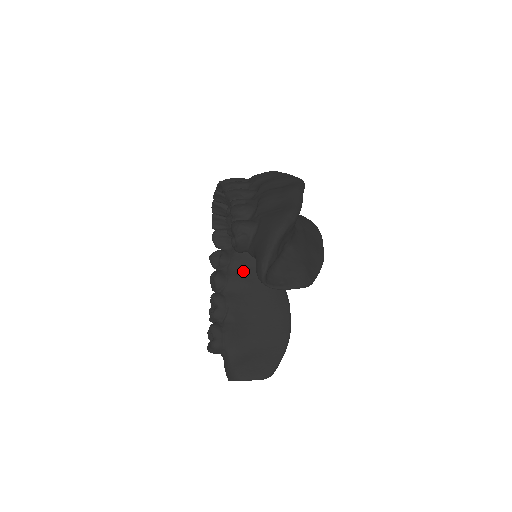
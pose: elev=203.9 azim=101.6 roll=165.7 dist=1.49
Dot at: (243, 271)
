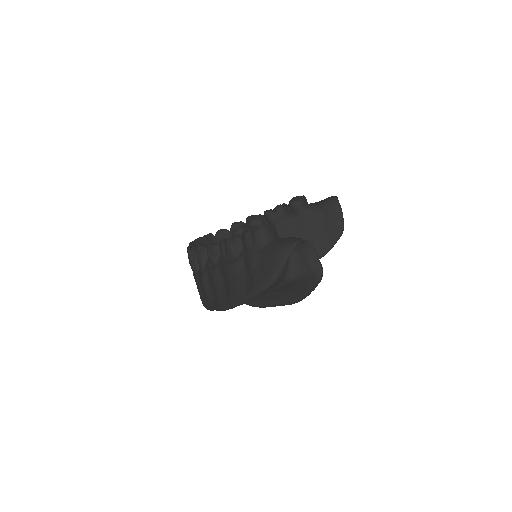
Dot at: occluded
